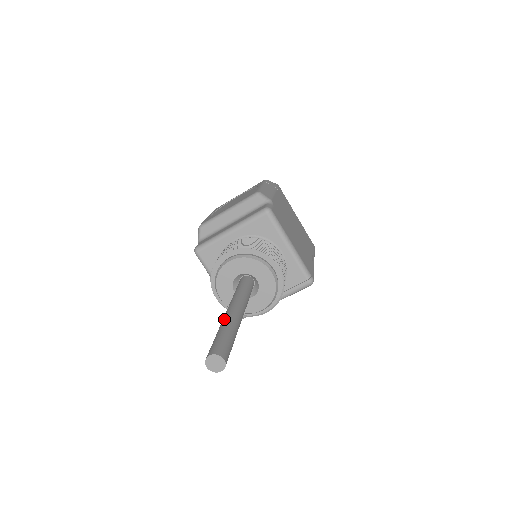
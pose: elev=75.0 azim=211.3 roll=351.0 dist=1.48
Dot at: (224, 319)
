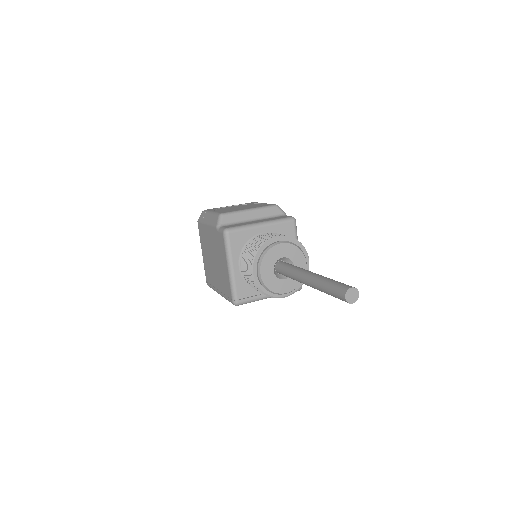
Dot at: (319, 276)
